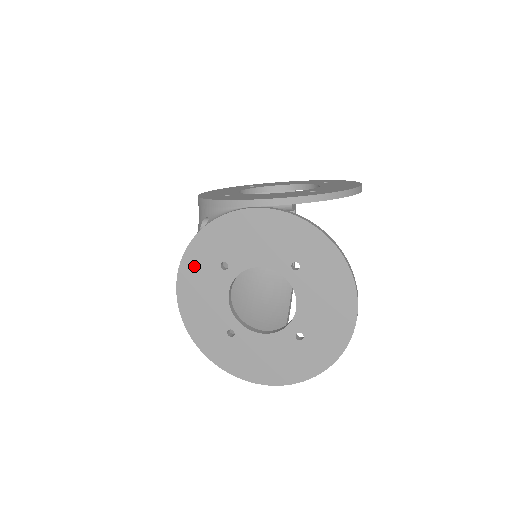
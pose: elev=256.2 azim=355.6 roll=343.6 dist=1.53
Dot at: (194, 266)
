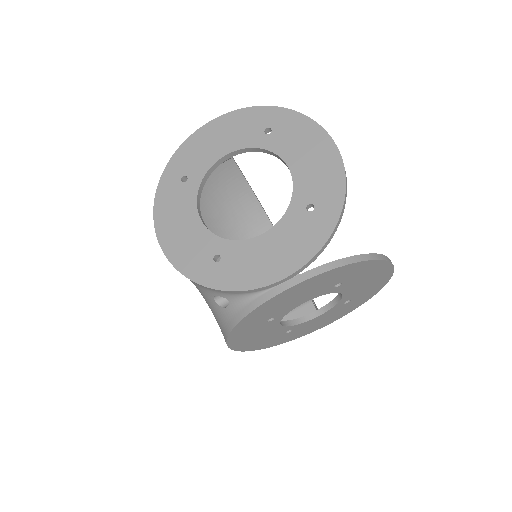
Dot at: (241, 335)
